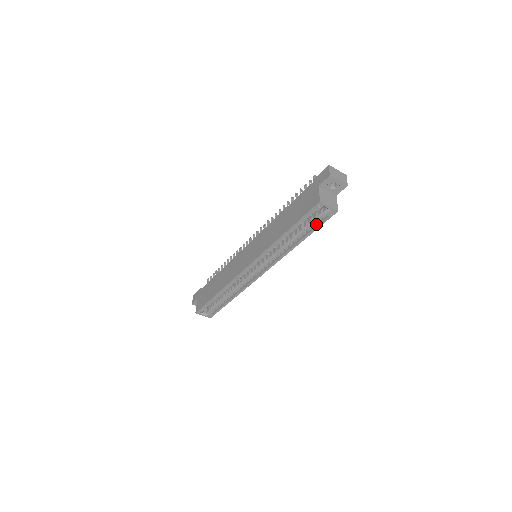
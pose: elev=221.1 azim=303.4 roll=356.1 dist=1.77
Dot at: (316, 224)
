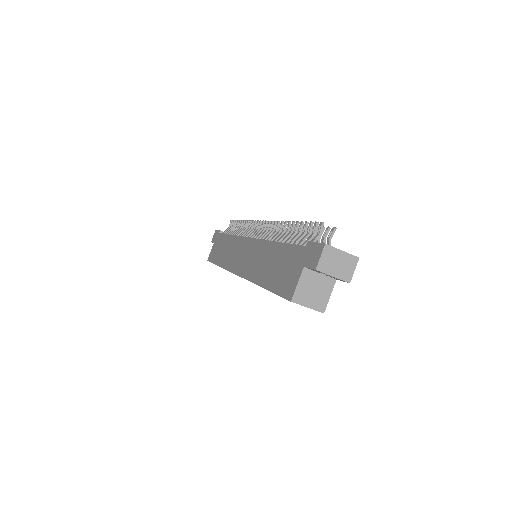
Dot at: occluded
